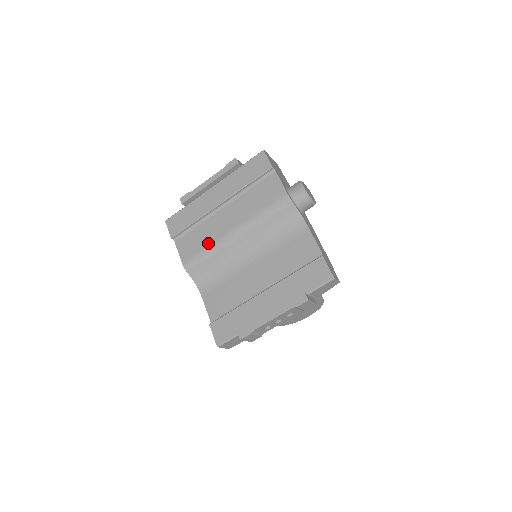
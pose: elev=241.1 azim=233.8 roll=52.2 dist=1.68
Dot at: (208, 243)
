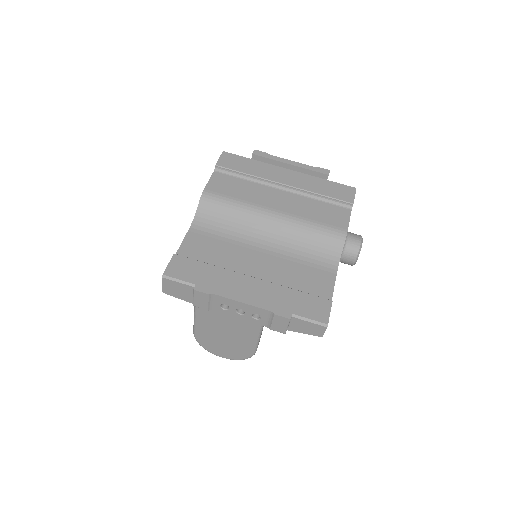
Dot at: (243, 198)
